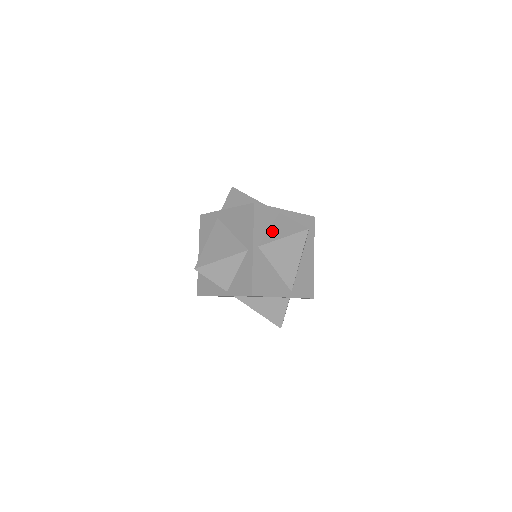
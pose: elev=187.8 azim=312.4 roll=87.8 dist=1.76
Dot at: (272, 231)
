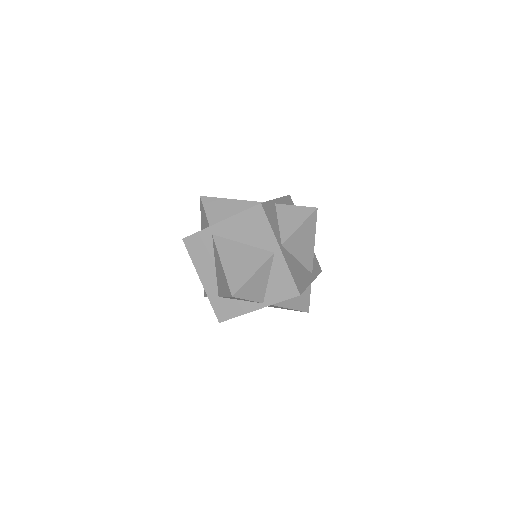
Dot at: (283, 224)
